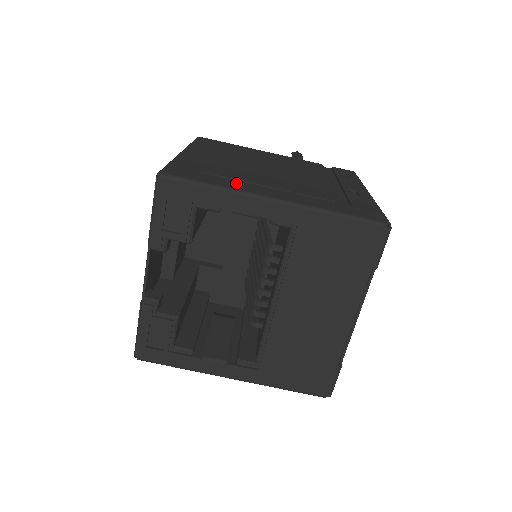
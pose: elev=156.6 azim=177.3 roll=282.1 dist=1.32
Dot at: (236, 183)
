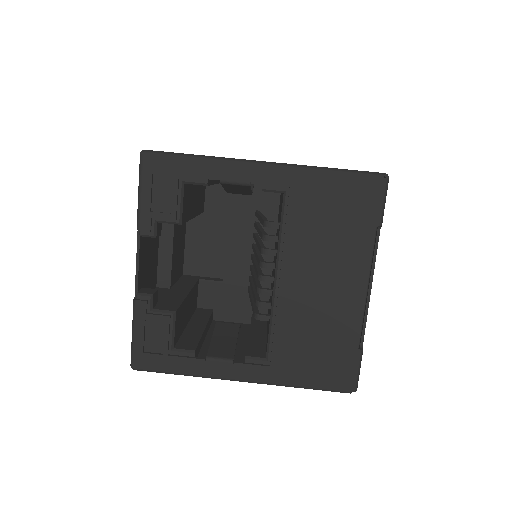
Dot at: occluded
